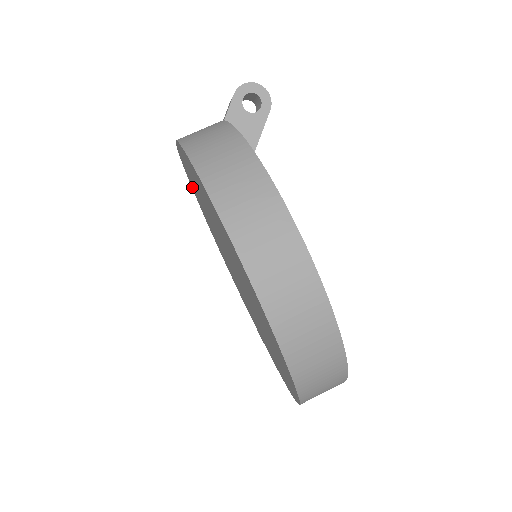
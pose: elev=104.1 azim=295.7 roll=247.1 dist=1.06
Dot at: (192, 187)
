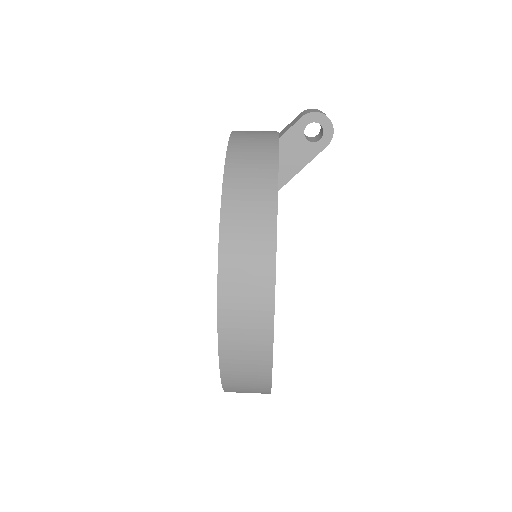
Dot at: occluded
